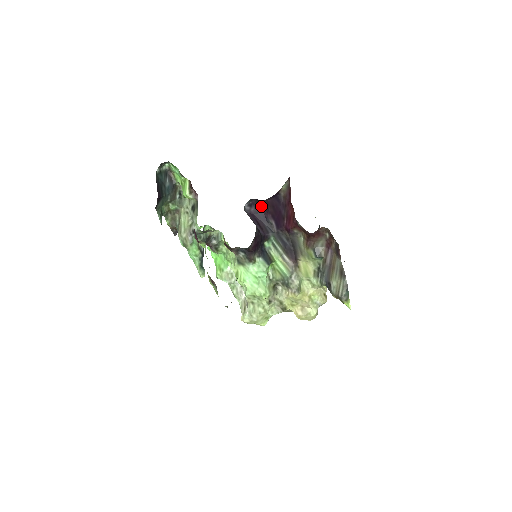
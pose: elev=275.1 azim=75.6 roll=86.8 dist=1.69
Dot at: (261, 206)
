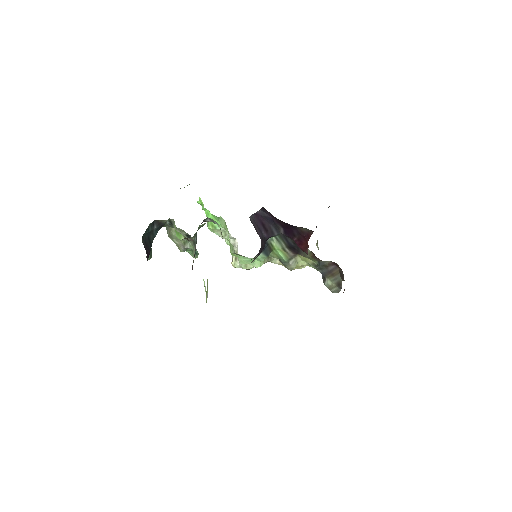
Dot at: (270, 214)
